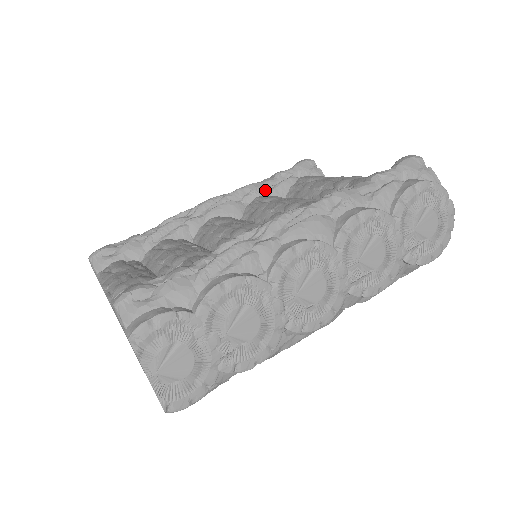
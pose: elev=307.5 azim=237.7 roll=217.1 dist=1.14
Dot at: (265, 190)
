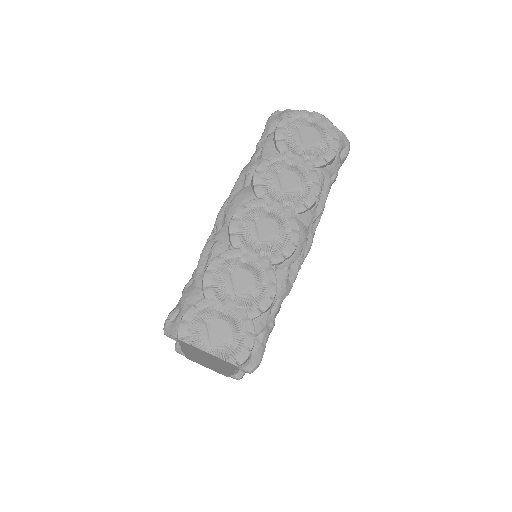
Dot at: occluded
